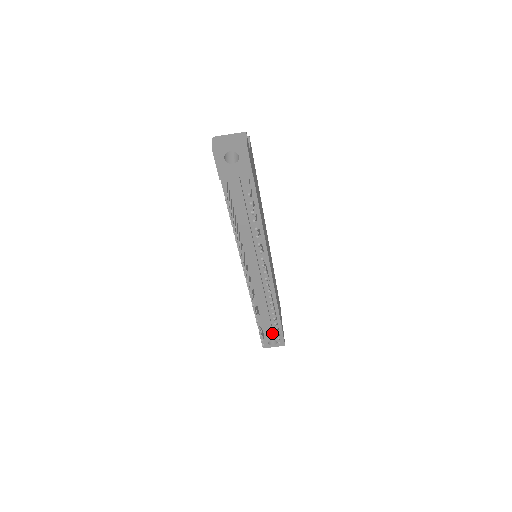
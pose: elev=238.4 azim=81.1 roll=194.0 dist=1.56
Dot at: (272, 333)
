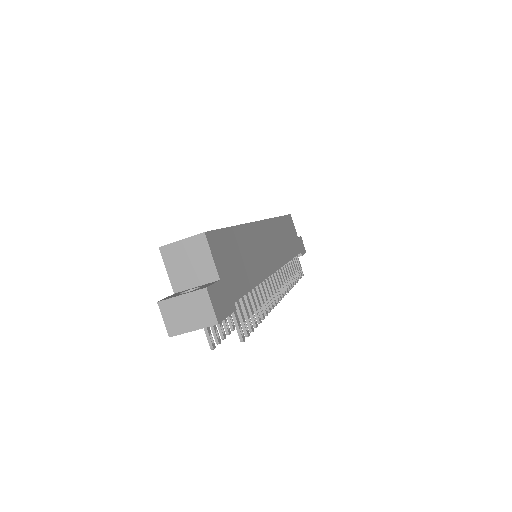
Dot at: occluded
